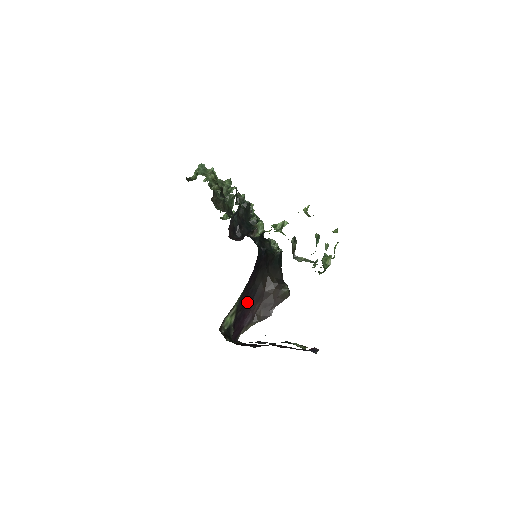
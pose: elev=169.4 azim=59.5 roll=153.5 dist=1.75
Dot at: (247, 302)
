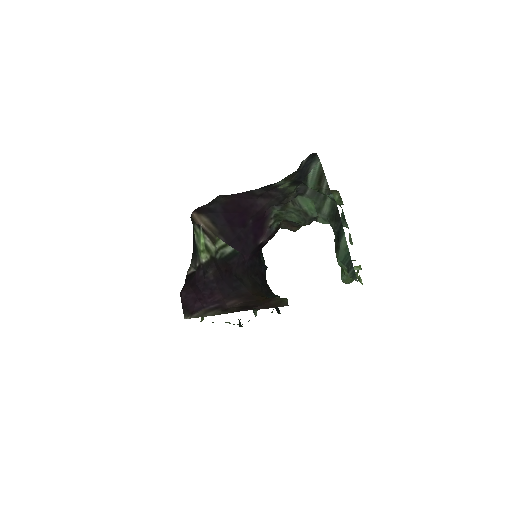
Dot at: (224, 283)
